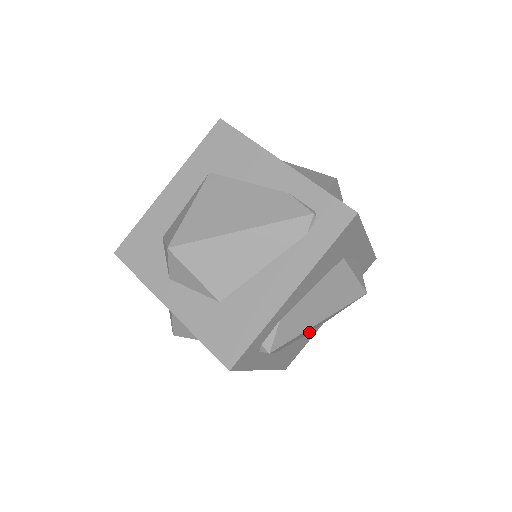
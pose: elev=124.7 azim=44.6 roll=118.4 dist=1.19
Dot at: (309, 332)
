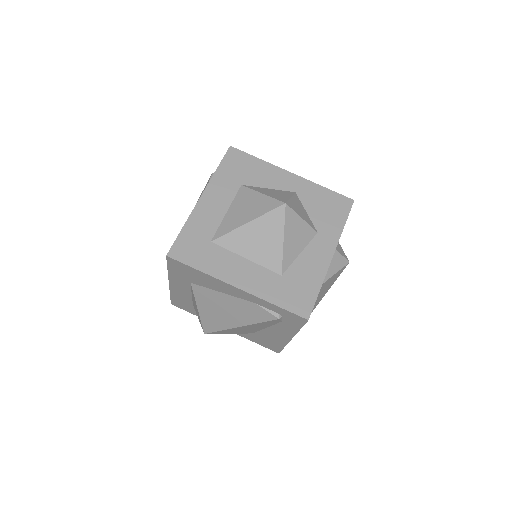
Dot at: occluded
